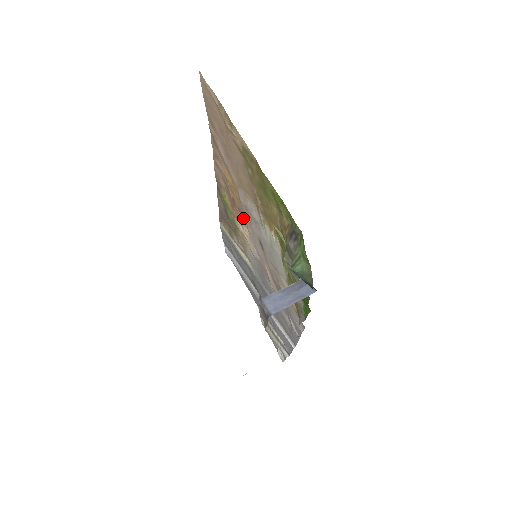
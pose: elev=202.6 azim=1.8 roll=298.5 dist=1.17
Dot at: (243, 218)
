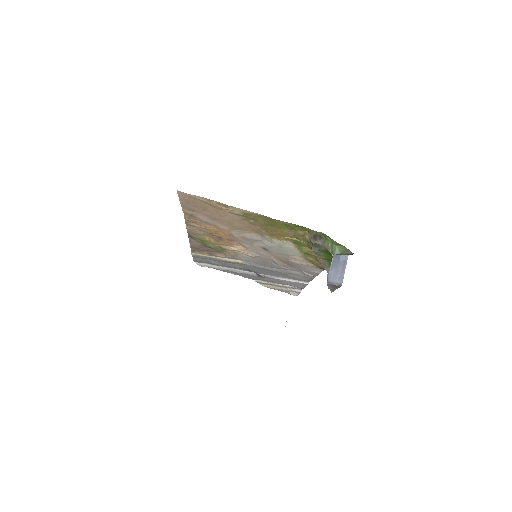
Dot at: (235, 243)
